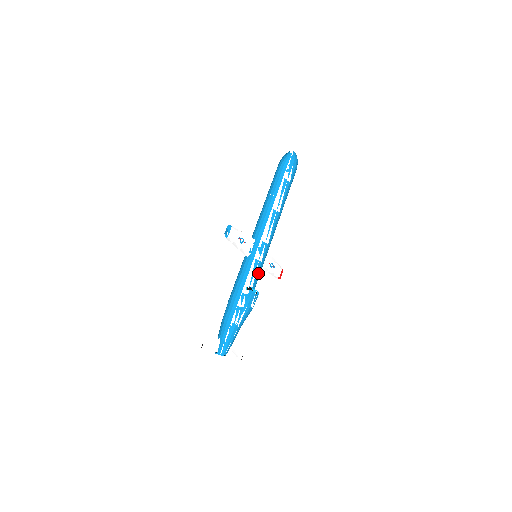
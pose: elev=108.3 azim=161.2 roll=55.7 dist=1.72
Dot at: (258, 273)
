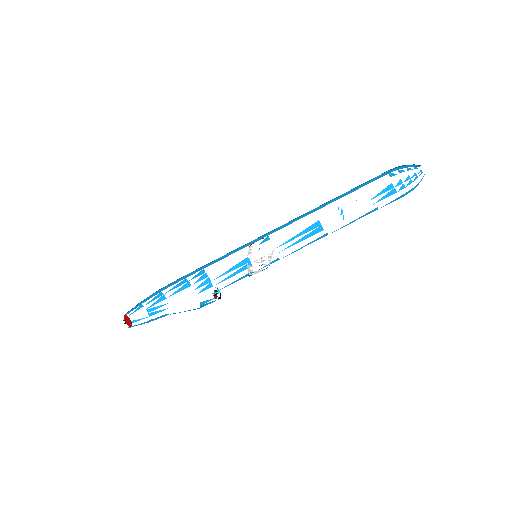
Dot at: occluded
